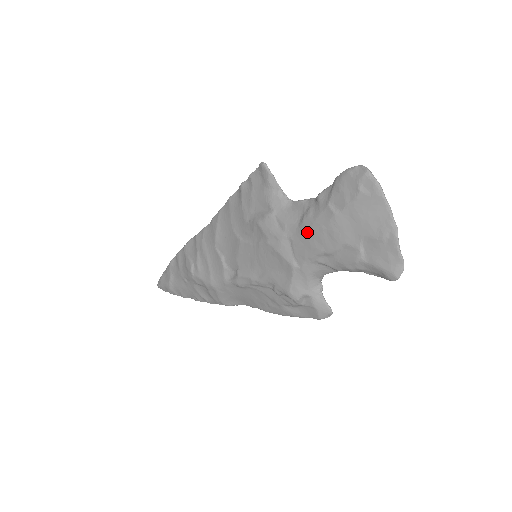
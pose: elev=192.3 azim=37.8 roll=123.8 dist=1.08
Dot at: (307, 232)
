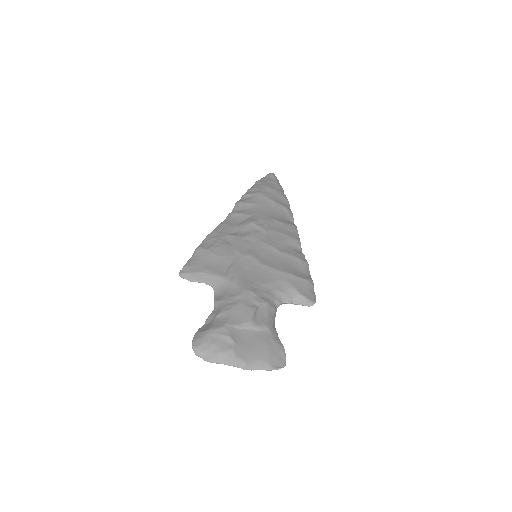
Dot at: occluded
